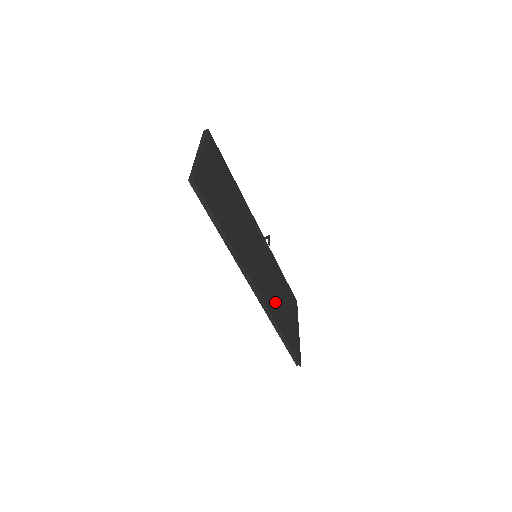
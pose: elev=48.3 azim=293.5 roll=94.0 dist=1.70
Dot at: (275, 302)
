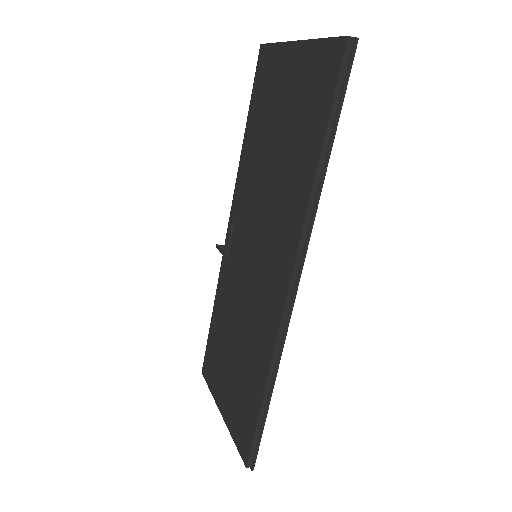
Dot at: occluded
